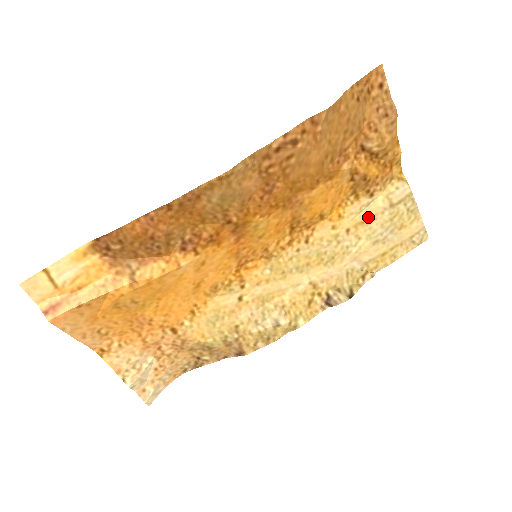
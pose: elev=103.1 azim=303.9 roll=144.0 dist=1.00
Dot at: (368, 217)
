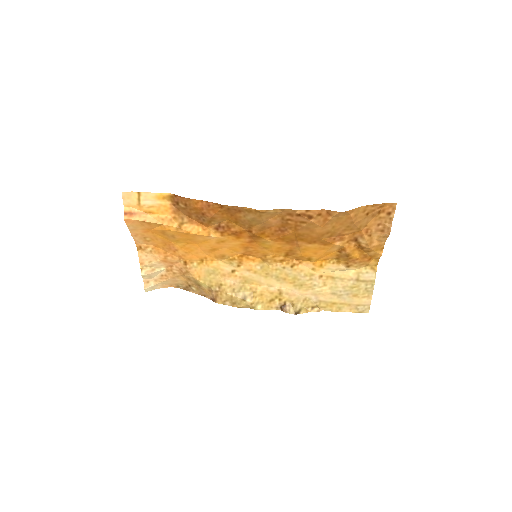
Dot at: (339, 277)
